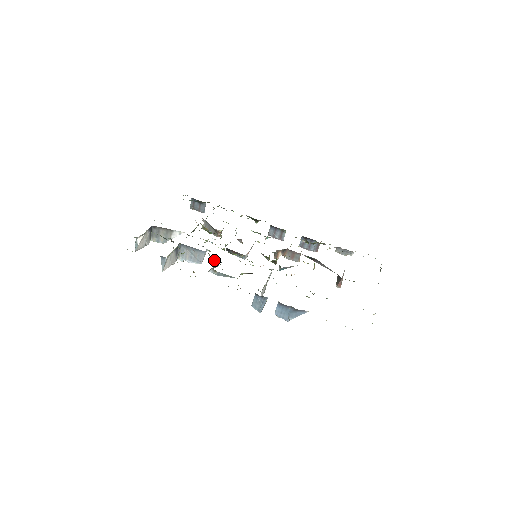
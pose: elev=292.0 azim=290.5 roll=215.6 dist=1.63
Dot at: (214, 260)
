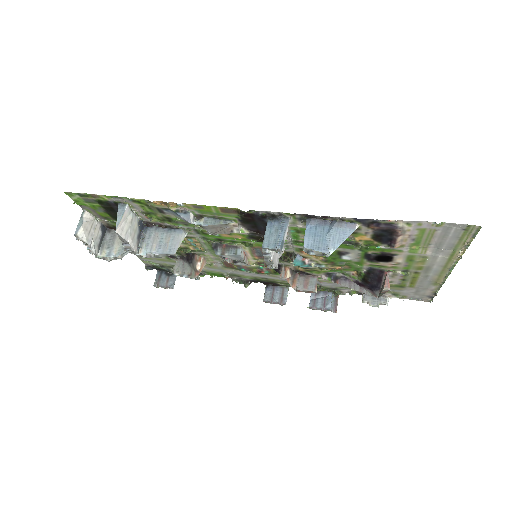
Dot at: (198, 226)
